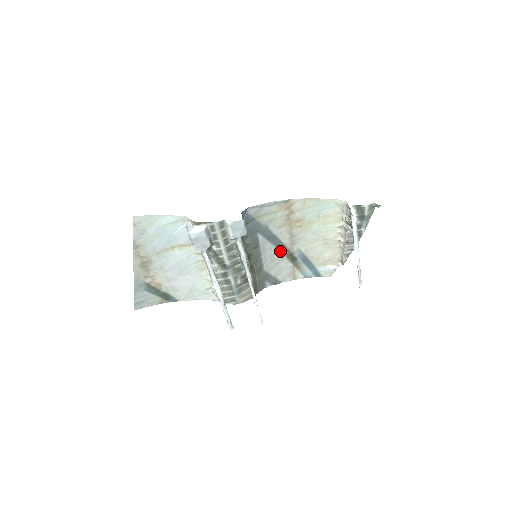
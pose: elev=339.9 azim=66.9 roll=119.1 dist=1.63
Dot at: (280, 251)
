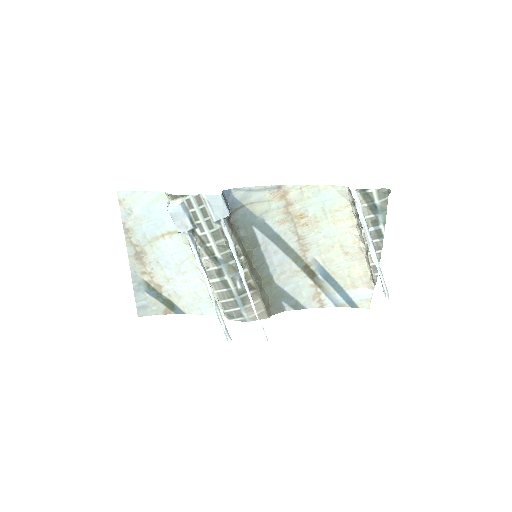
Dot at: (290, 259)
